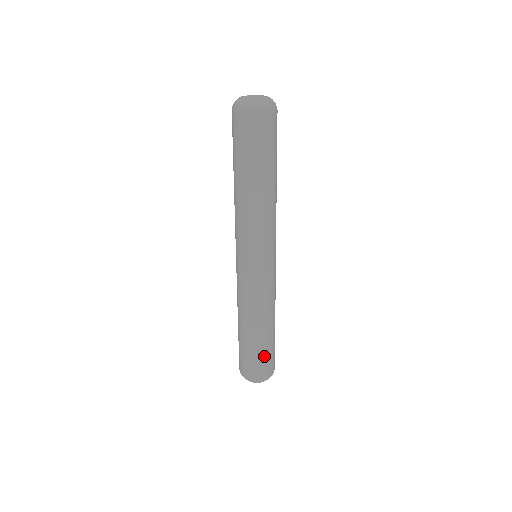
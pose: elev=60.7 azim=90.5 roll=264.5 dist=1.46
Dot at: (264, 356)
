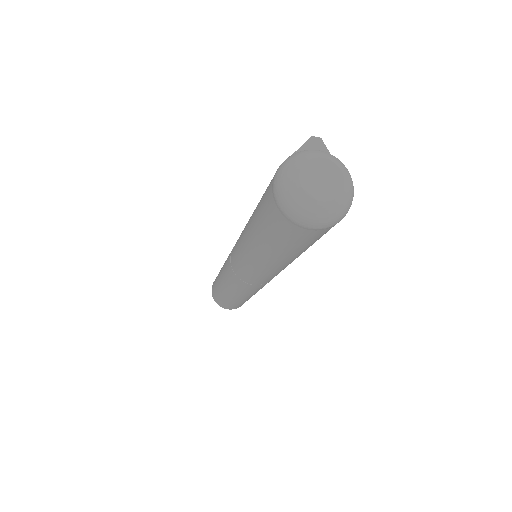
Dot at: (239, 304)
